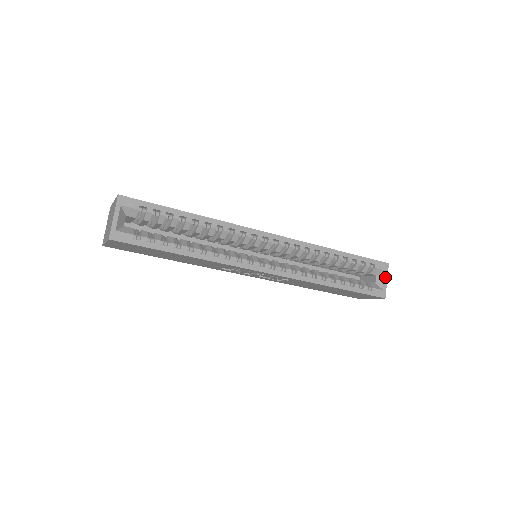
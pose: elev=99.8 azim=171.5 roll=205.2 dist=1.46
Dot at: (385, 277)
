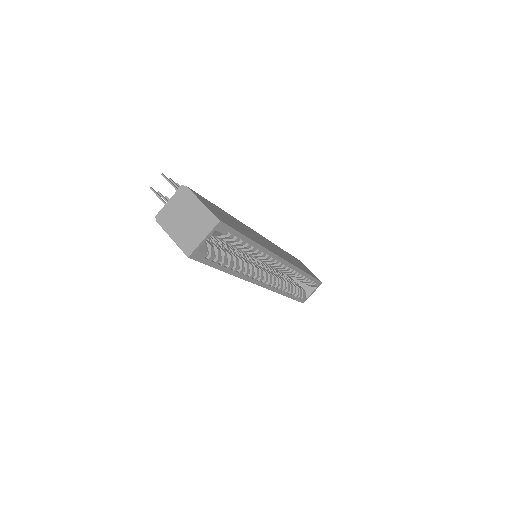
Dot at: (314, 291)
